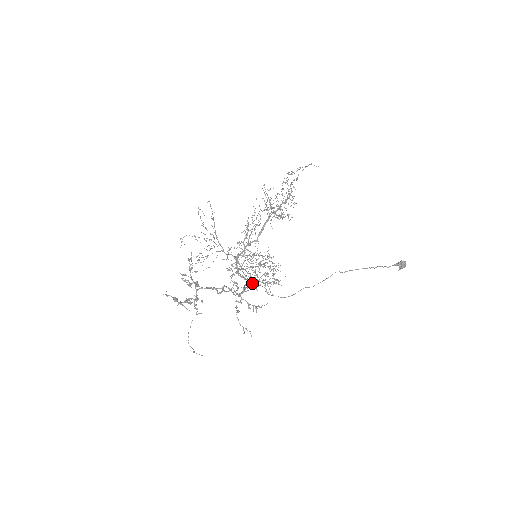
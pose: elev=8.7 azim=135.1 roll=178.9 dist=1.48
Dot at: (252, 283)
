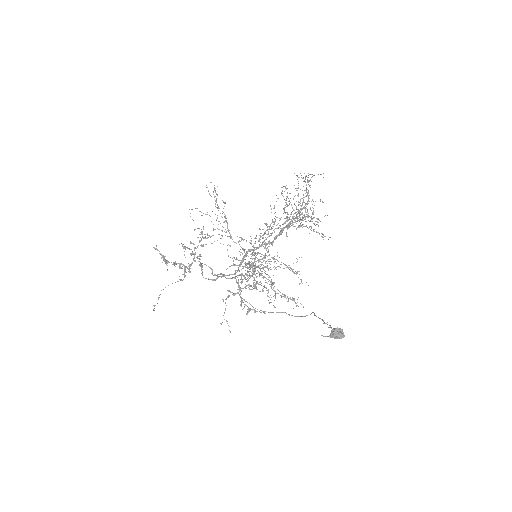
Dot at: occluded
